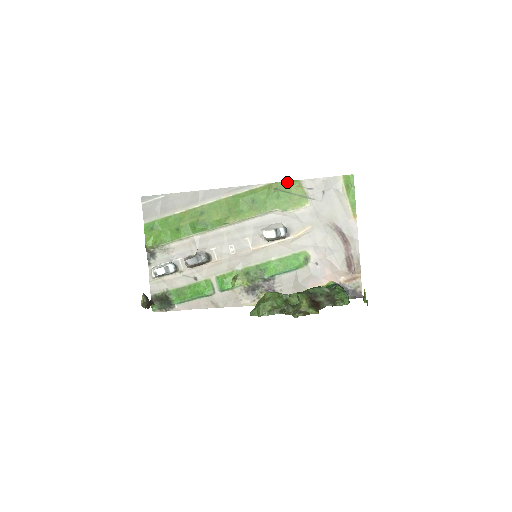
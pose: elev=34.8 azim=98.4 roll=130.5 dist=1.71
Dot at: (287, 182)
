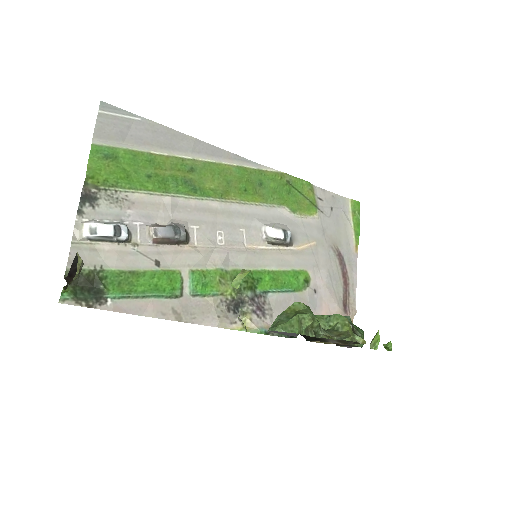
Dot at: (301, 180)
